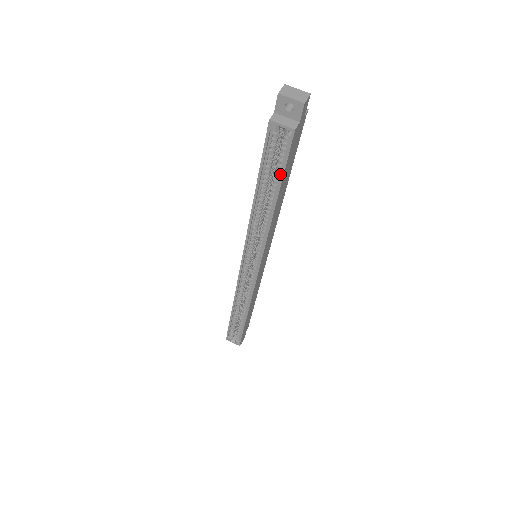
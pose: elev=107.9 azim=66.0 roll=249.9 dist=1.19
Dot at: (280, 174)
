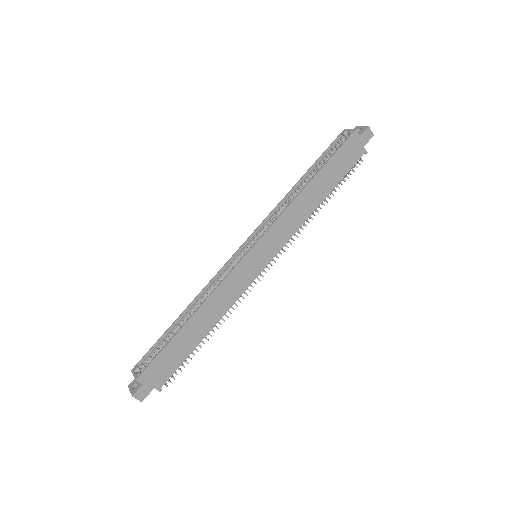
Dot at: (329, 160)
